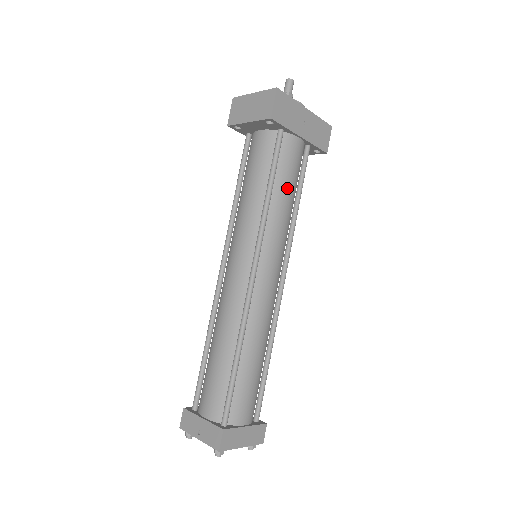
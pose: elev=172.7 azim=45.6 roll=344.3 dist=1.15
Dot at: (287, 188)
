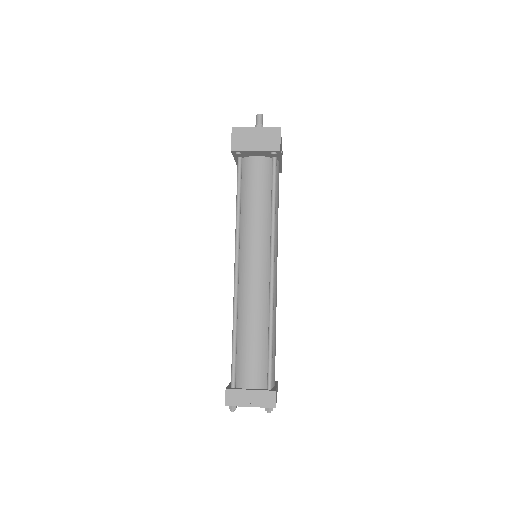
Dot at: (278, 202)
